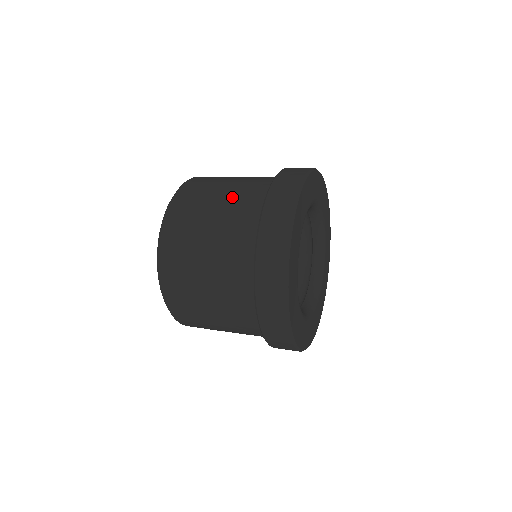
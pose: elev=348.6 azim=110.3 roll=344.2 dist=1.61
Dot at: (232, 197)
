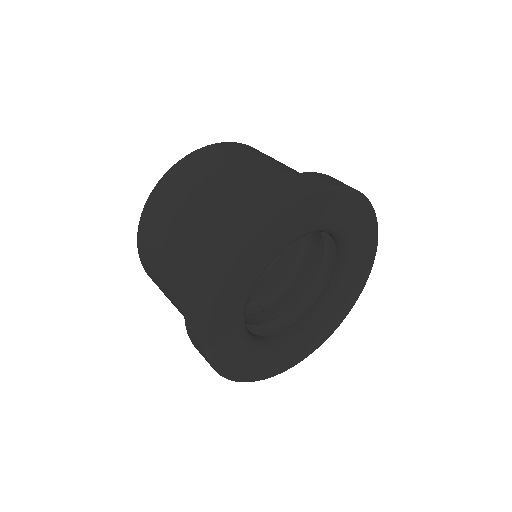
Dot at: (278, 166)
